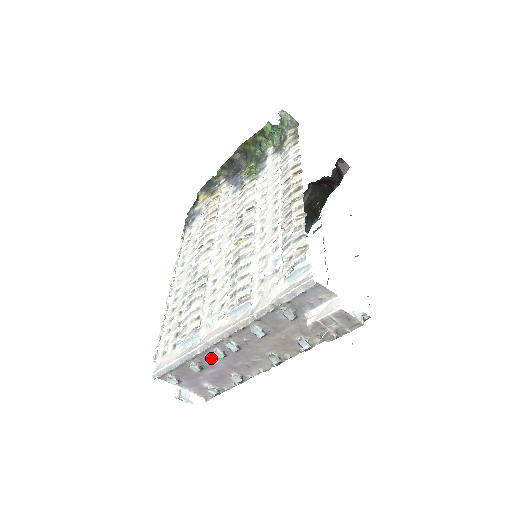
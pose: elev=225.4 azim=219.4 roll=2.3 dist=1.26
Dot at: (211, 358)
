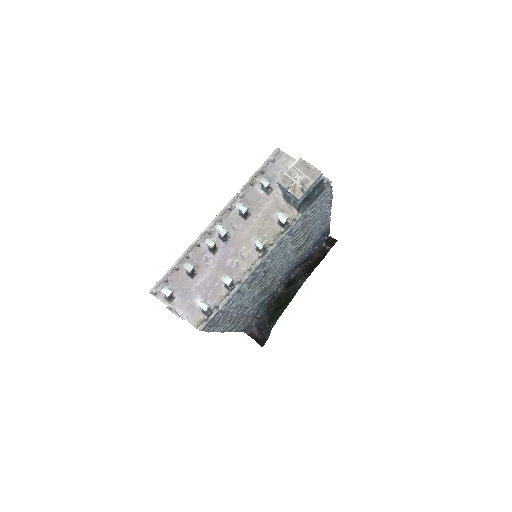
Dot at: (204, 256)
